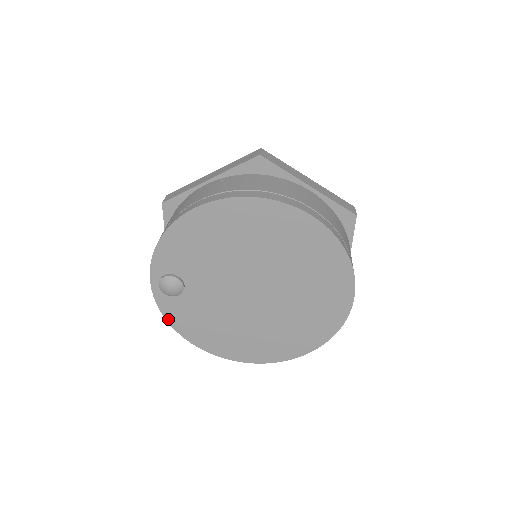
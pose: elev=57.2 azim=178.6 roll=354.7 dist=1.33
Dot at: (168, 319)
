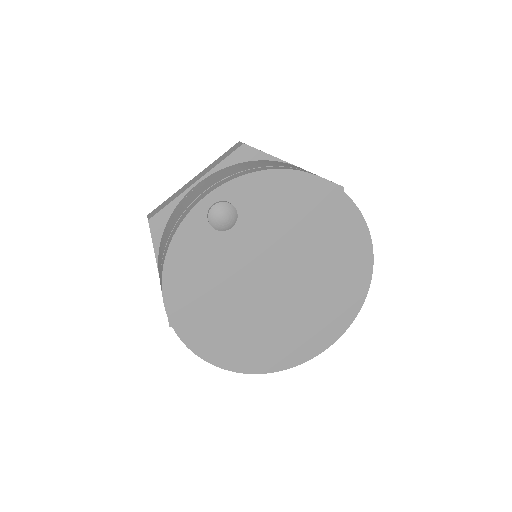
Dot at: (173, 243)
